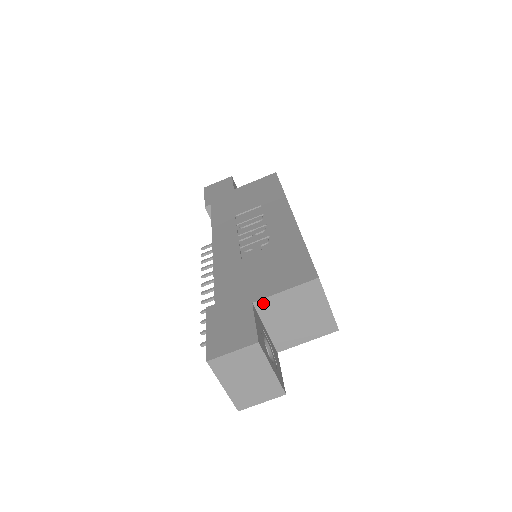
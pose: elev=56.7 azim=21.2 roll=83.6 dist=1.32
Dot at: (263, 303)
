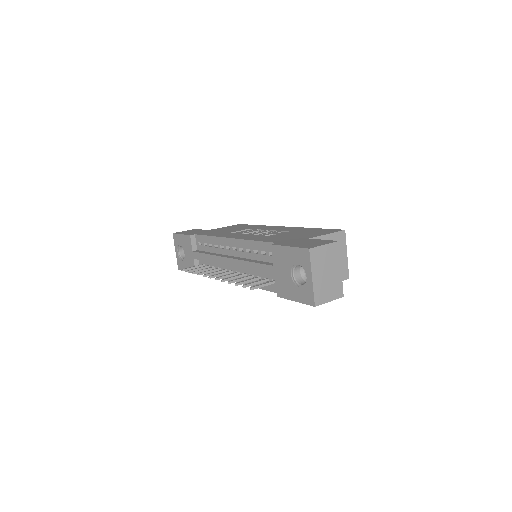
Dot at: occluded
